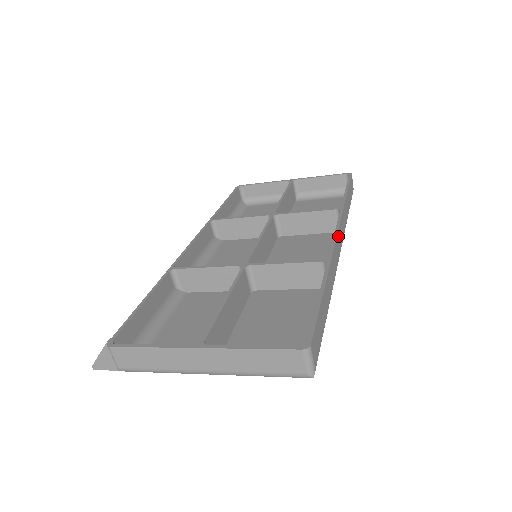
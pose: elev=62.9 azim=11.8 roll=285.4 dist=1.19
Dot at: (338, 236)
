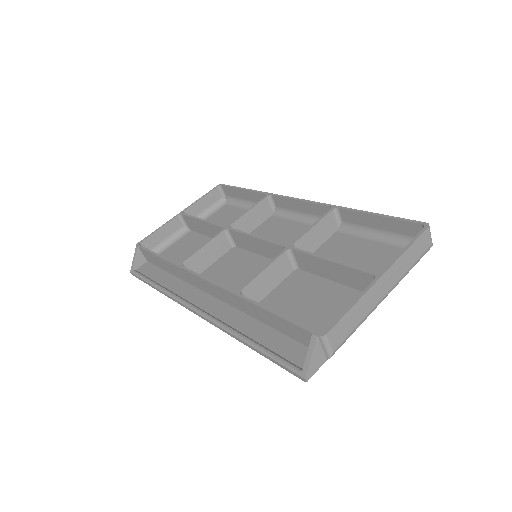
Dot at: (302, 202)
